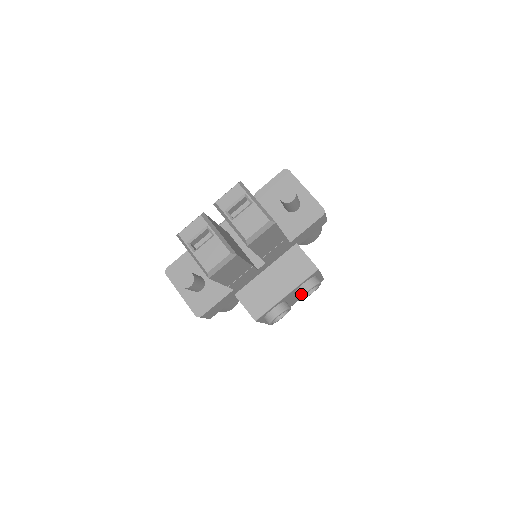
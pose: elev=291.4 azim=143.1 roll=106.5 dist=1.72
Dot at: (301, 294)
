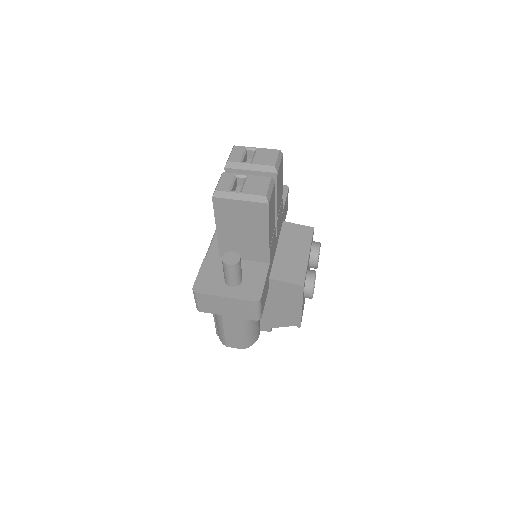
Dot at: (316, 254)
